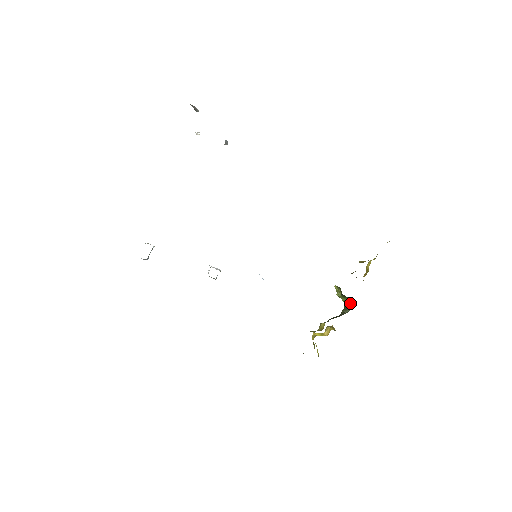
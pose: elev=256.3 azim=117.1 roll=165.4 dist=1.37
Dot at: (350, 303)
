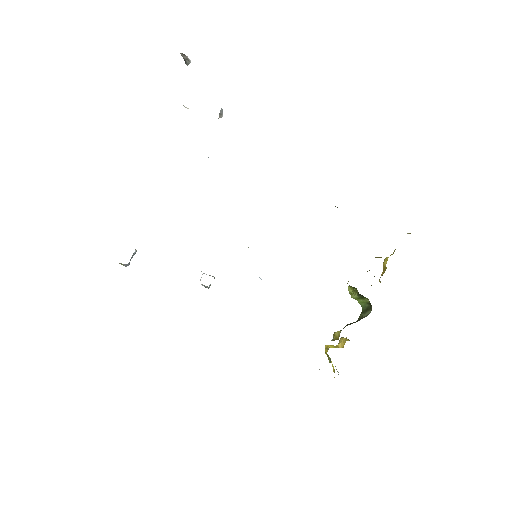
Dot at: (369, 305)
